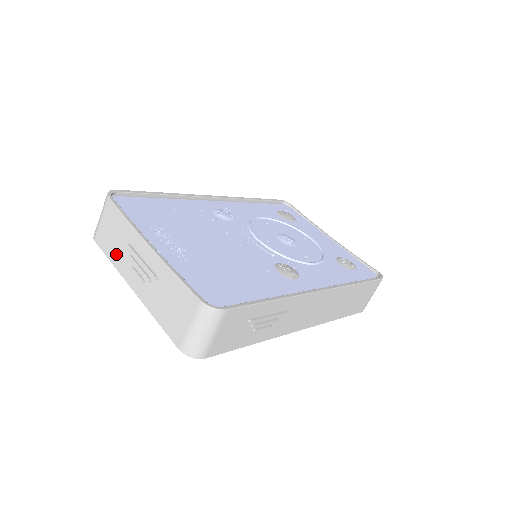
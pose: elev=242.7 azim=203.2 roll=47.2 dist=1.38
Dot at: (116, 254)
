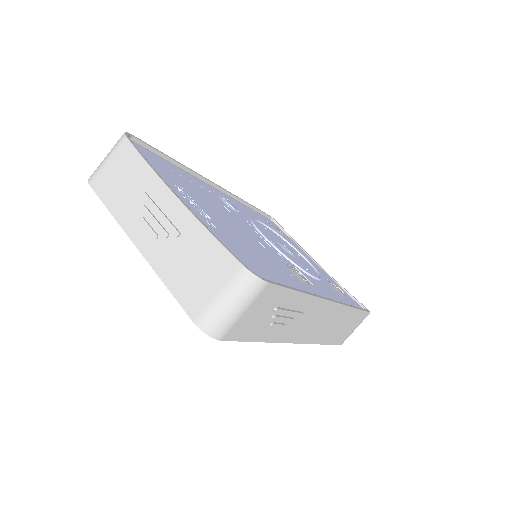
Dot at: (120, 202)
